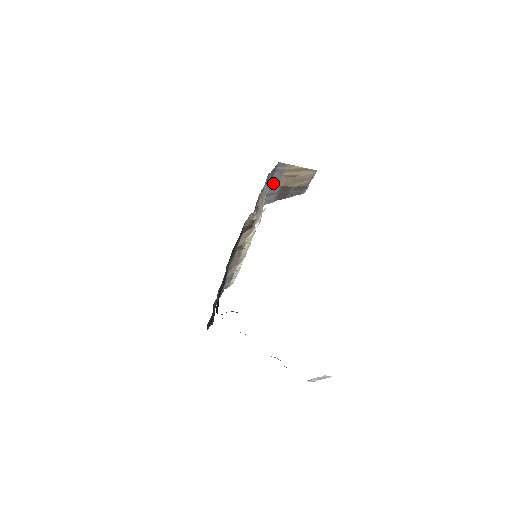
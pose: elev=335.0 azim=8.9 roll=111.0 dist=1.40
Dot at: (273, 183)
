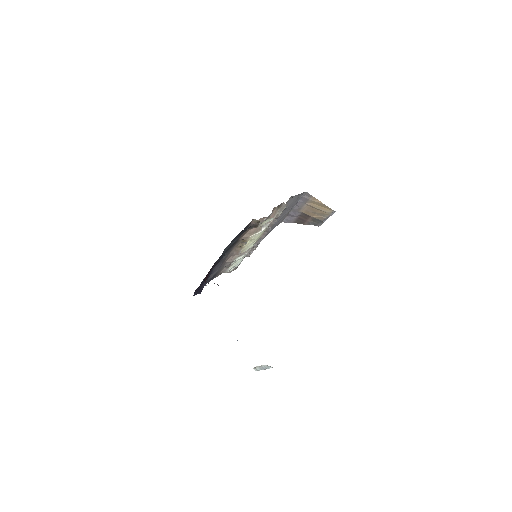
Dot at: (296, 207)
